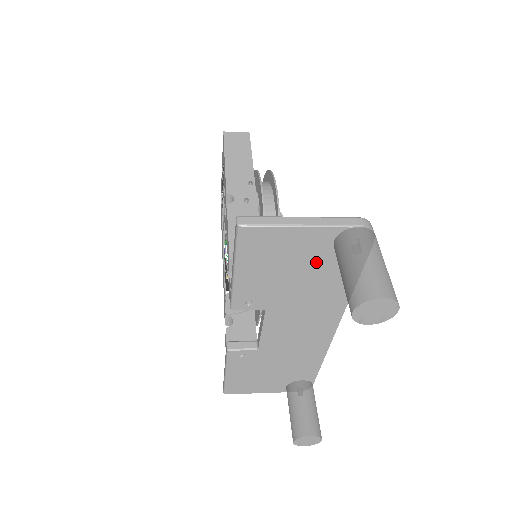
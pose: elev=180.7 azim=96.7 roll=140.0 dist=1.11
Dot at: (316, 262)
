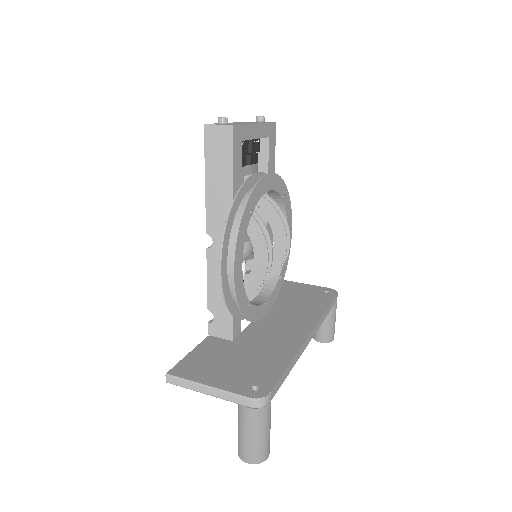
Dot at: occluded
